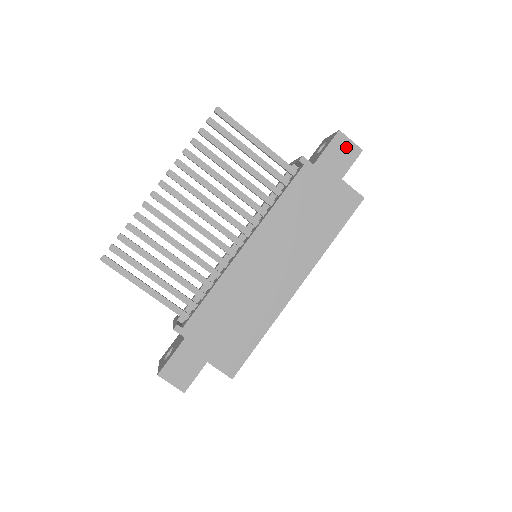
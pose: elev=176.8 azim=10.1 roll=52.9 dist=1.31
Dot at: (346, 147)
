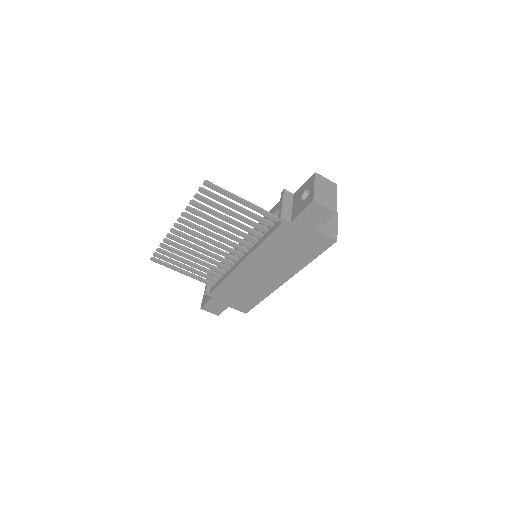
Dot at: (320, 211)
